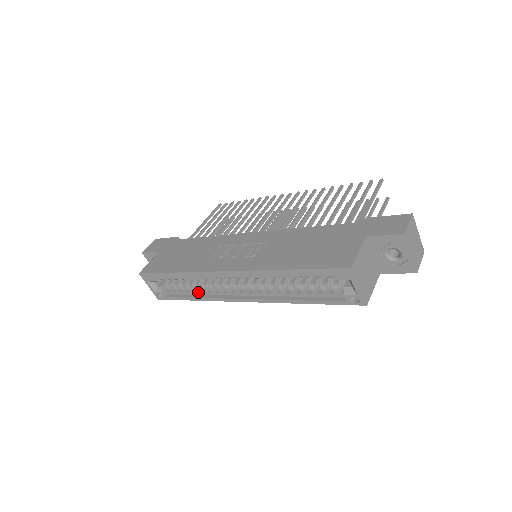
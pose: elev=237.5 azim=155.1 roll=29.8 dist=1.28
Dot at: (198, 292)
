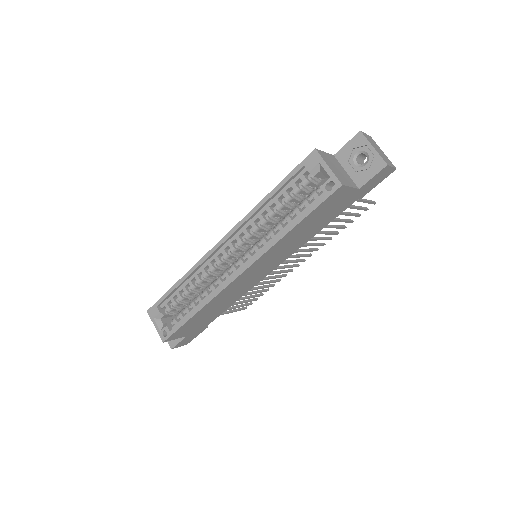
Dot at: (200, 302)
